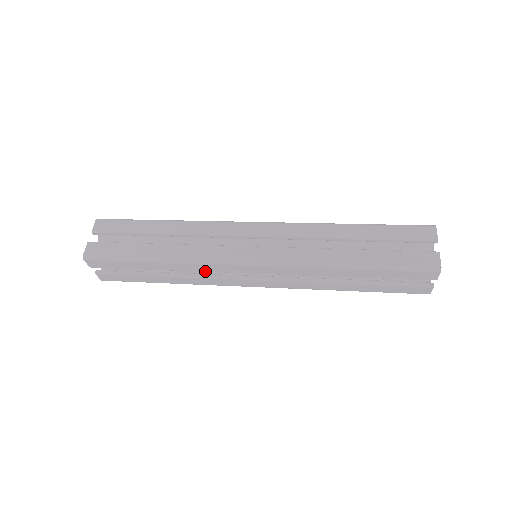
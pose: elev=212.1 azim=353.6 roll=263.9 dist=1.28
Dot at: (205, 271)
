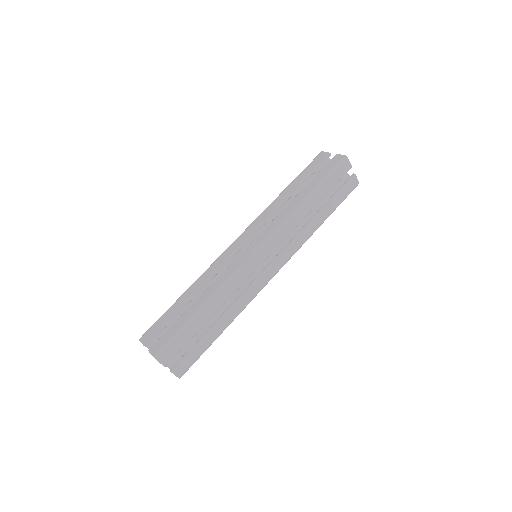
Dot at: (238, 288)
